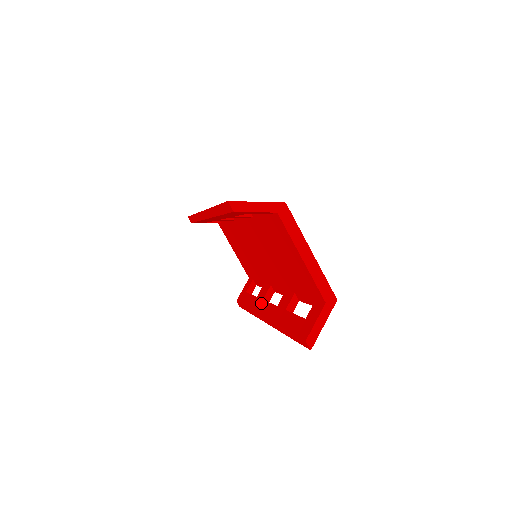
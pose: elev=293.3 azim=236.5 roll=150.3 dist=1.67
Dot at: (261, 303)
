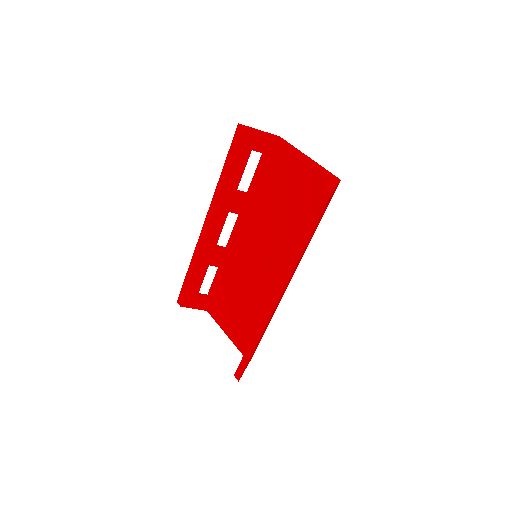
Dot at: occluded
